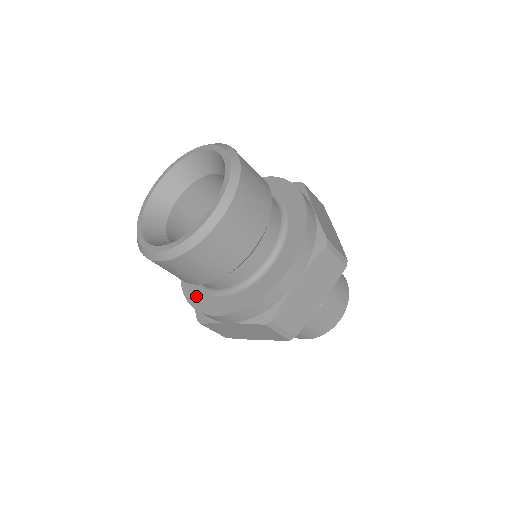
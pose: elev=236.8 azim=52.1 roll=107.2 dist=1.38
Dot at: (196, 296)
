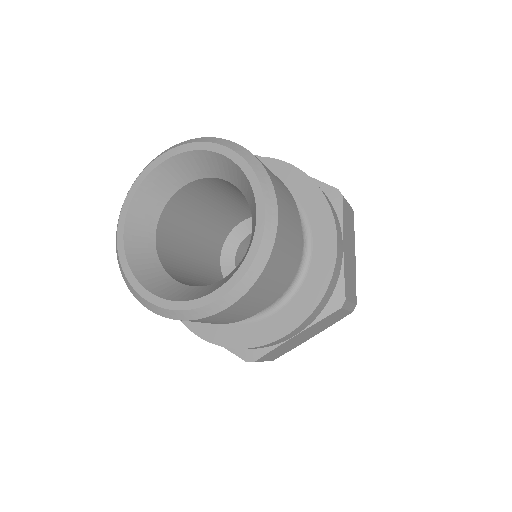
Dot at: occluded
